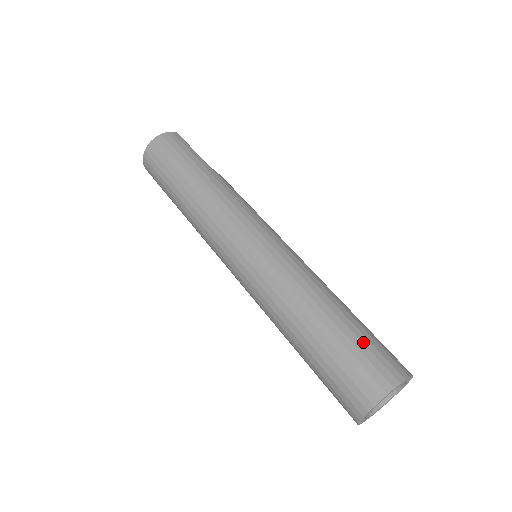
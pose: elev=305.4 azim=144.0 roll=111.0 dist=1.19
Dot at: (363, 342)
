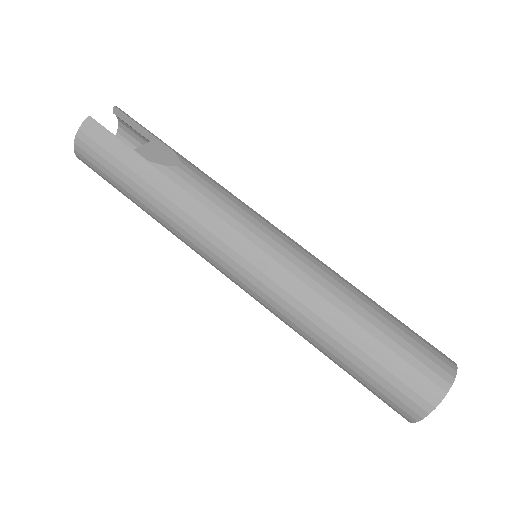
Dot at: (389, 371)
